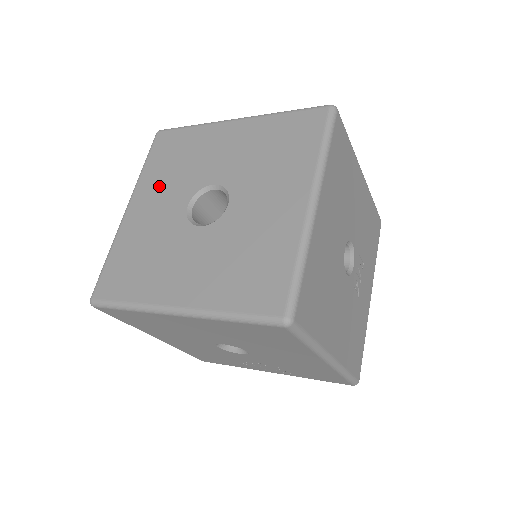
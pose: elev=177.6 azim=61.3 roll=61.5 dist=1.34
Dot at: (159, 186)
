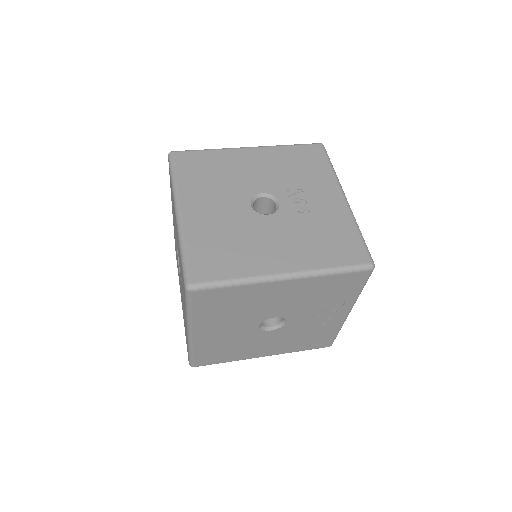
Dot at: occluded
